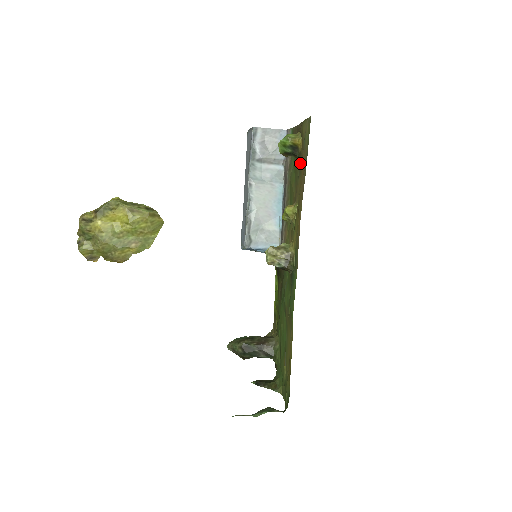
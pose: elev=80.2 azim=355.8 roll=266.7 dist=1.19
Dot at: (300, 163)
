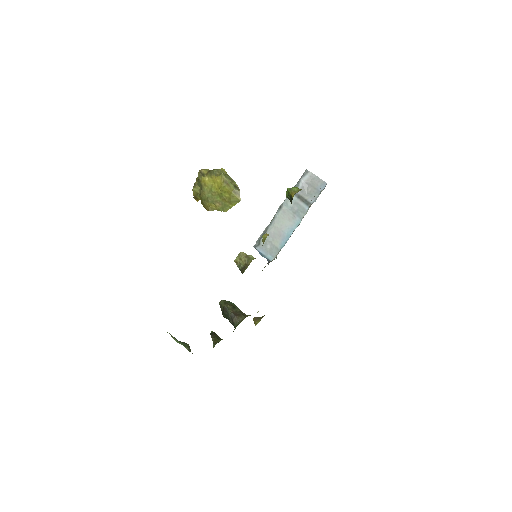
Dot at: occluded
